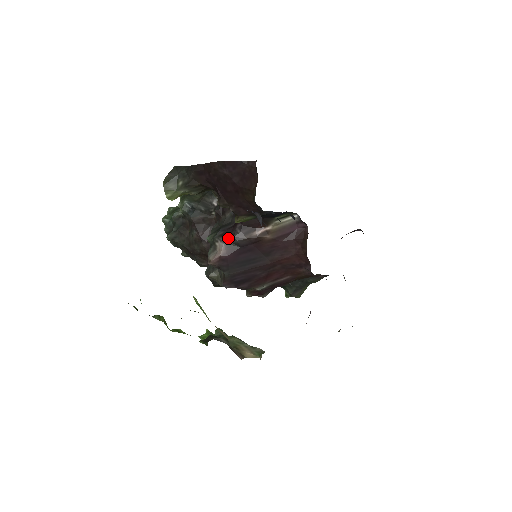
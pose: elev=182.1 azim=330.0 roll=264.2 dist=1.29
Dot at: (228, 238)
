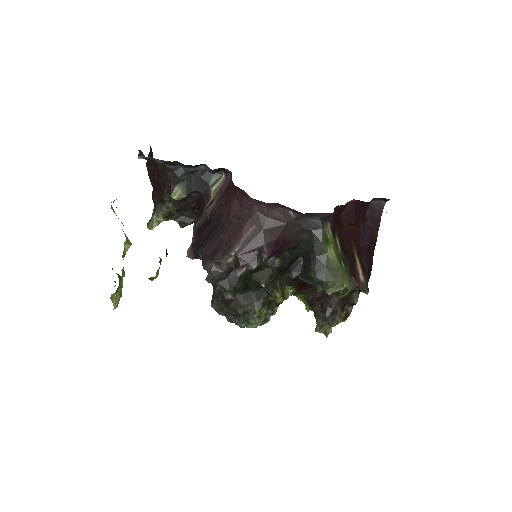
Dot at: (193, 229)
